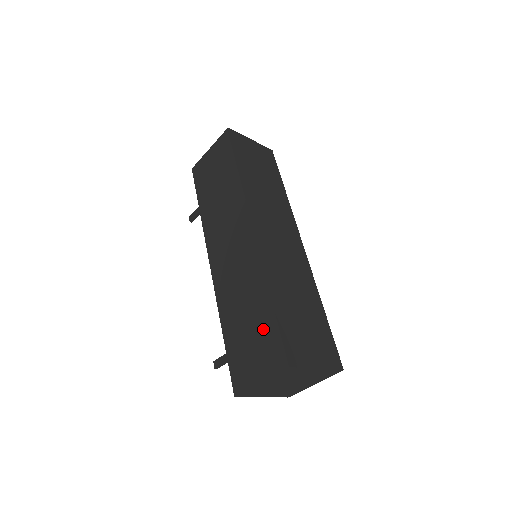
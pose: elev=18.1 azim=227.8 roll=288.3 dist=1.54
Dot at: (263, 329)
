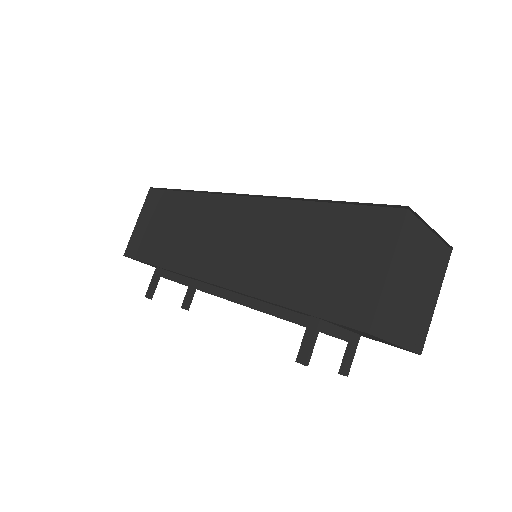
Dot at: (336, 230)
